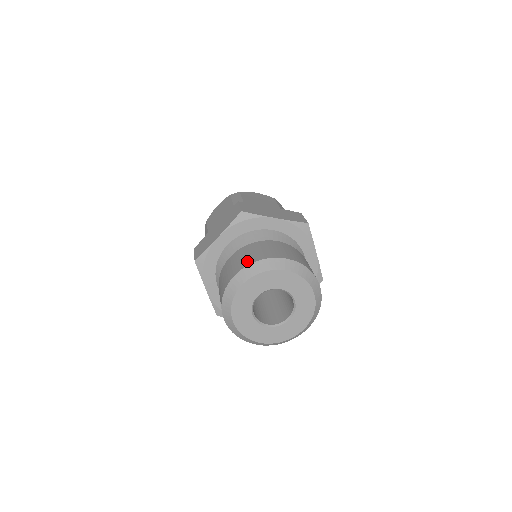
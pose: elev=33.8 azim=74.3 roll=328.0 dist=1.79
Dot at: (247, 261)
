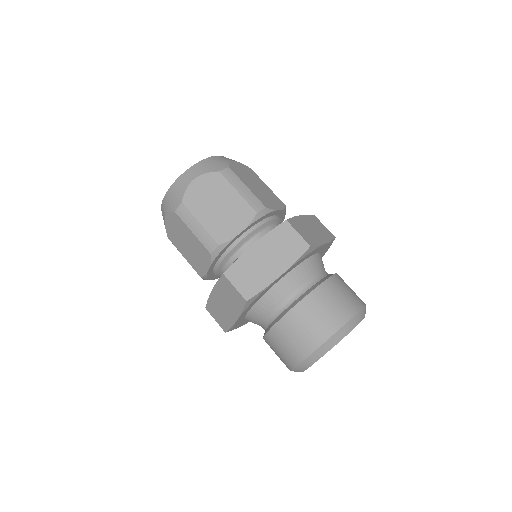
Dot at: (339, 318)
